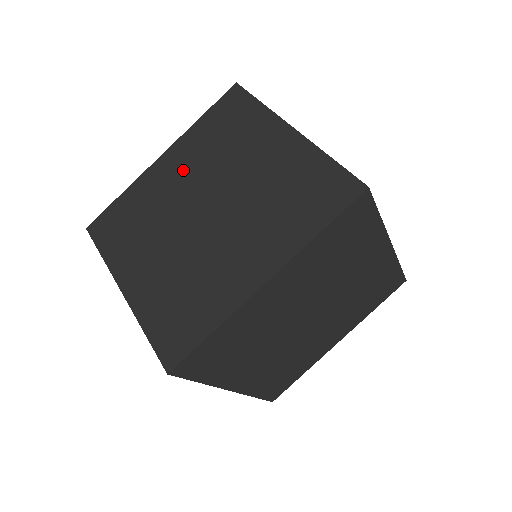
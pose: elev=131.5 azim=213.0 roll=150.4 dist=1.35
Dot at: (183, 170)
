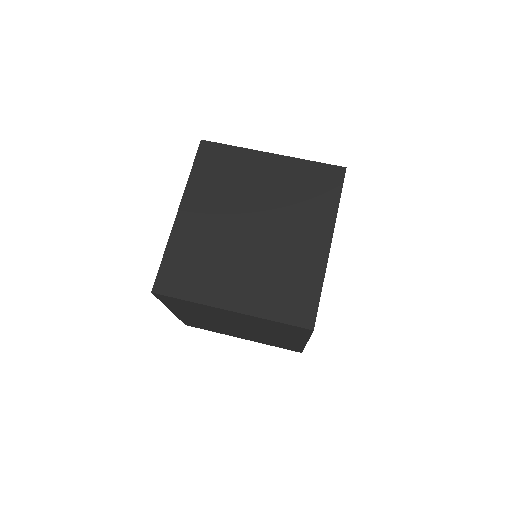
Dot at: (209, 211)
